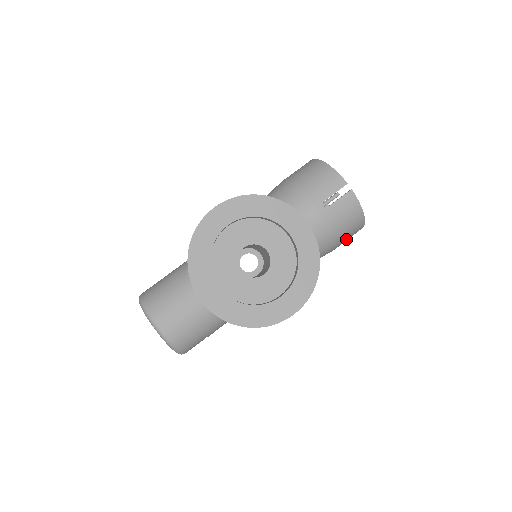
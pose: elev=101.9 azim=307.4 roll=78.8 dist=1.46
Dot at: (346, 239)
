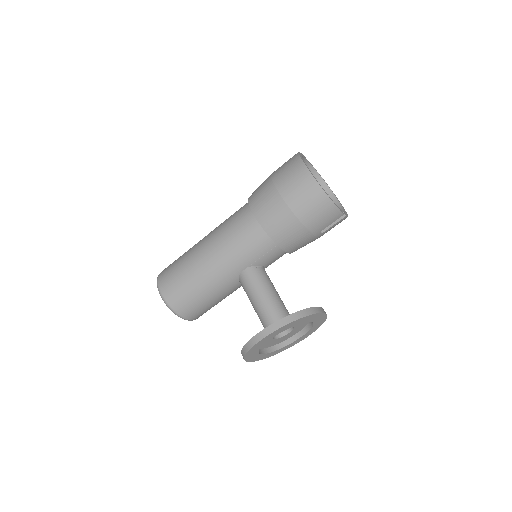
Dot at: occluded
